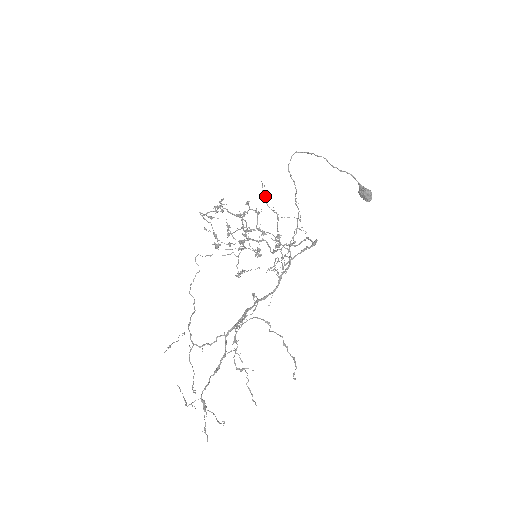
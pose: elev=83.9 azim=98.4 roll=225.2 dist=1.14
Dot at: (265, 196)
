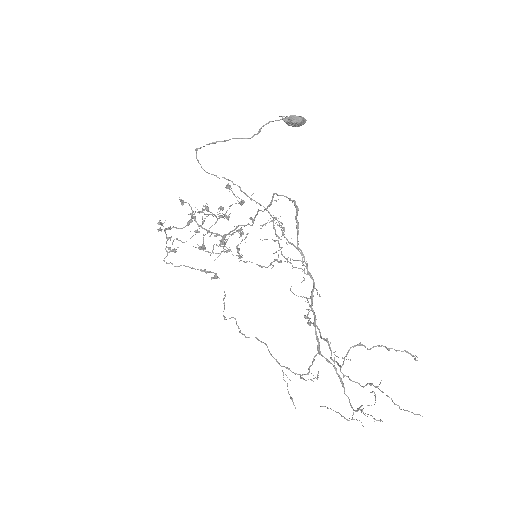
Dot at: occluded
